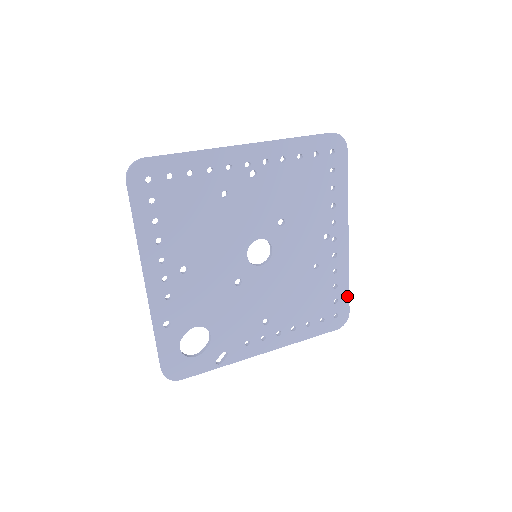
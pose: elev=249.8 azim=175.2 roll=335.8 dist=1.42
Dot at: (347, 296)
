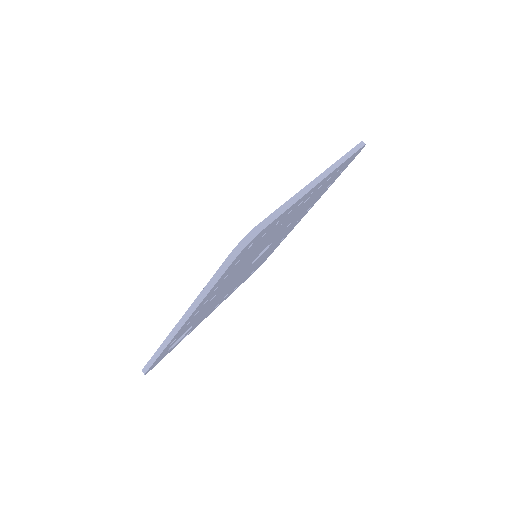
Dot at: occluded
